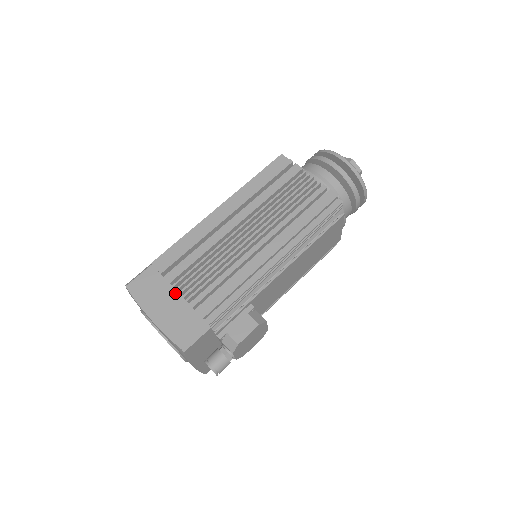
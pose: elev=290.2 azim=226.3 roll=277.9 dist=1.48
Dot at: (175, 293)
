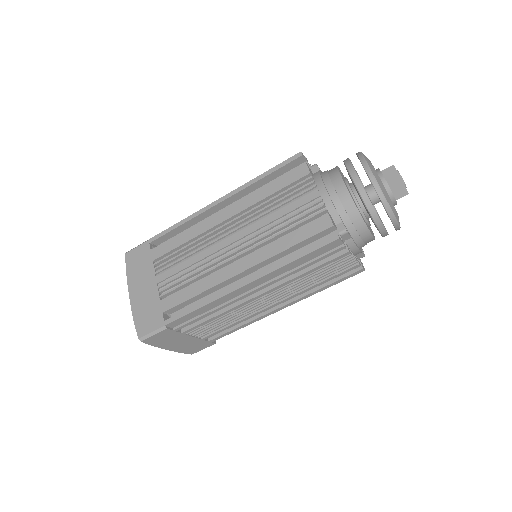
Dot at: (189, 337)
